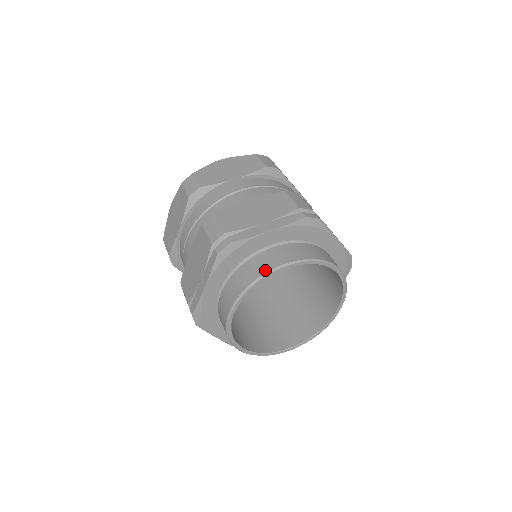
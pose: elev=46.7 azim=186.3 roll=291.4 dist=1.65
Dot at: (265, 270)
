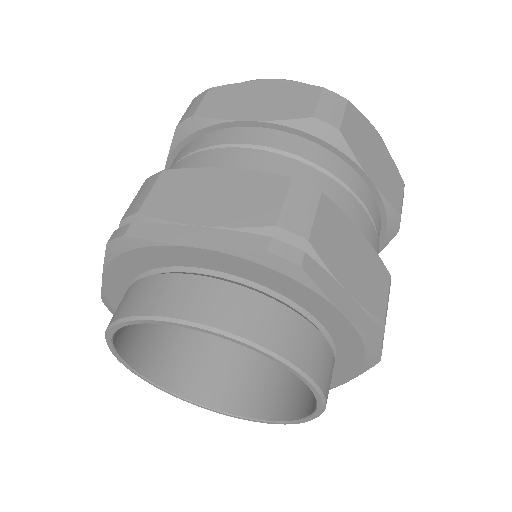
Dot at: (148, 310)
